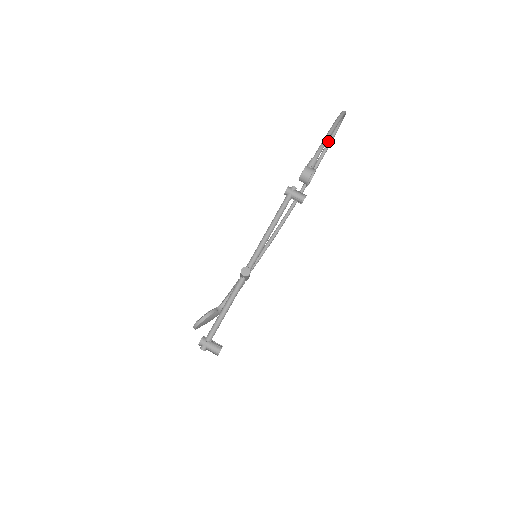
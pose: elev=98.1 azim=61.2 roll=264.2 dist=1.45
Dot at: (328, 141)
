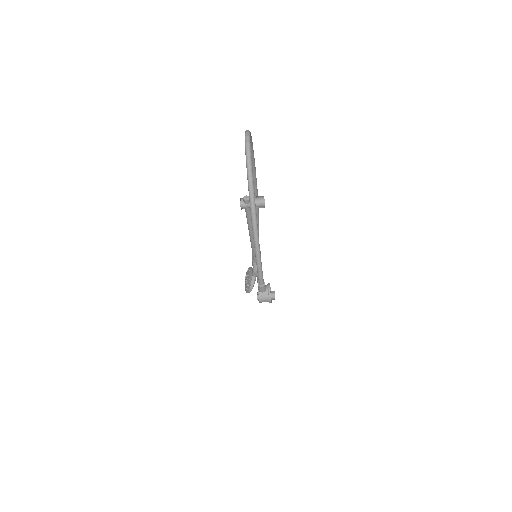
Dot at: occluded
